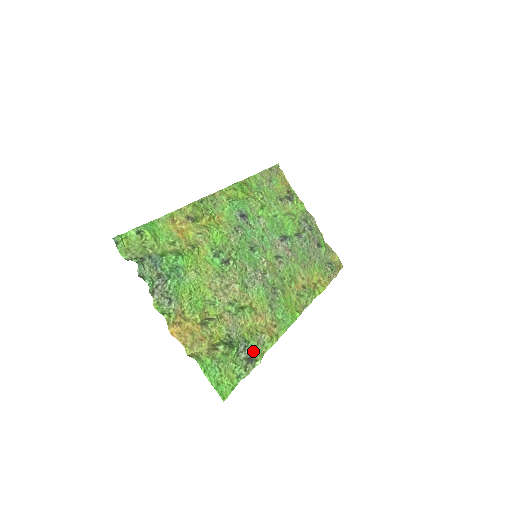
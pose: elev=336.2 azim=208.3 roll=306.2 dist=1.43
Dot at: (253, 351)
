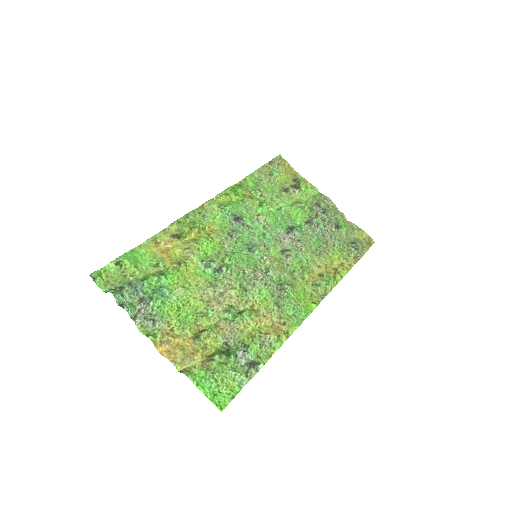
Dot at: (255, 355)
